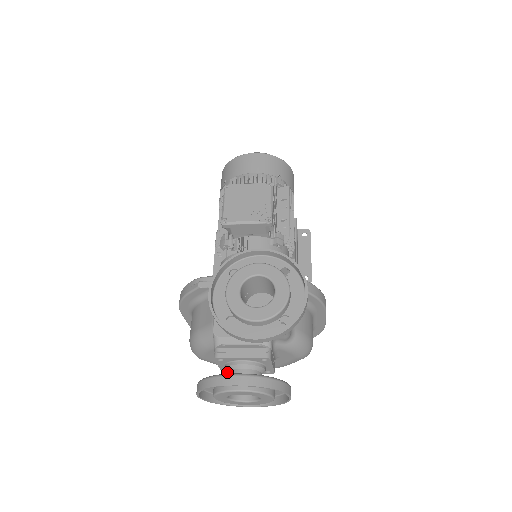
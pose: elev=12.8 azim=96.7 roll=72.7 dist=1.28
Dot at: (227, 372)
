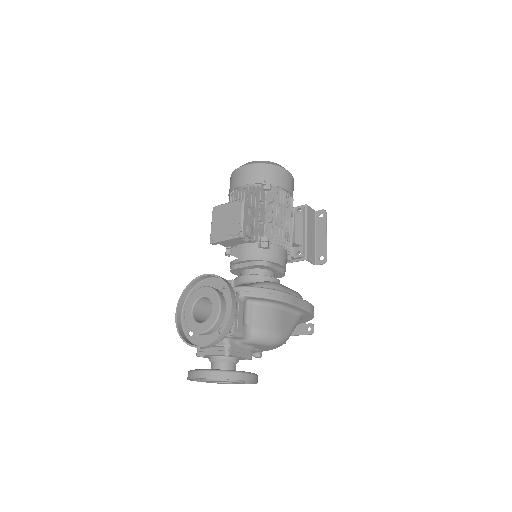
Dot at: occluded
